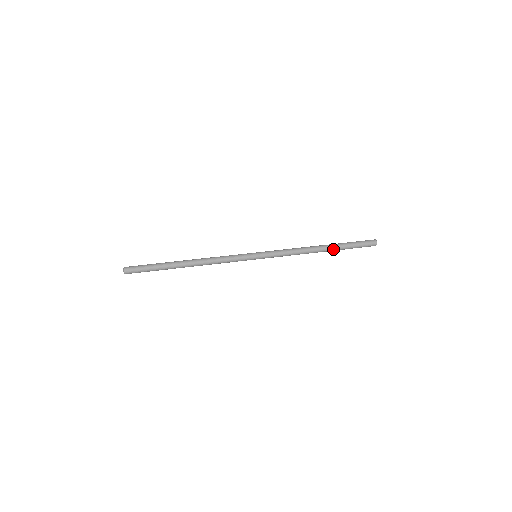
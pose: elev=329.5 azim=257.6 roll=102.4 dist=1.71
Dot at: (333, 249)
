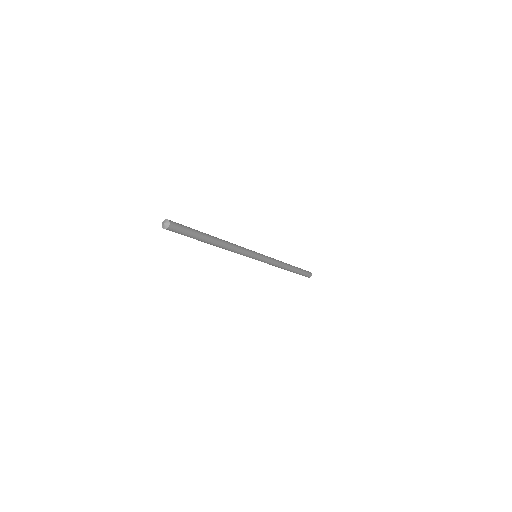
Dot at: (294, 267)
